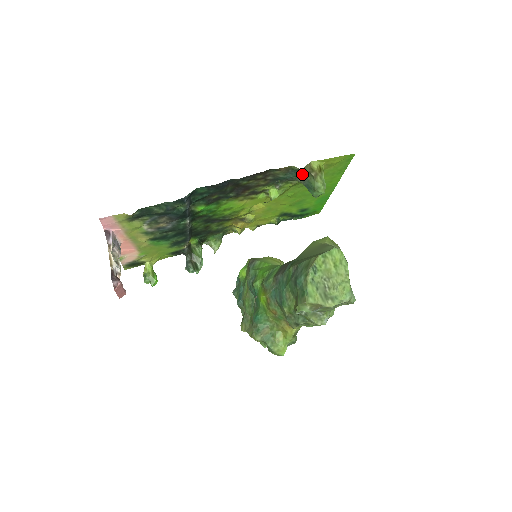
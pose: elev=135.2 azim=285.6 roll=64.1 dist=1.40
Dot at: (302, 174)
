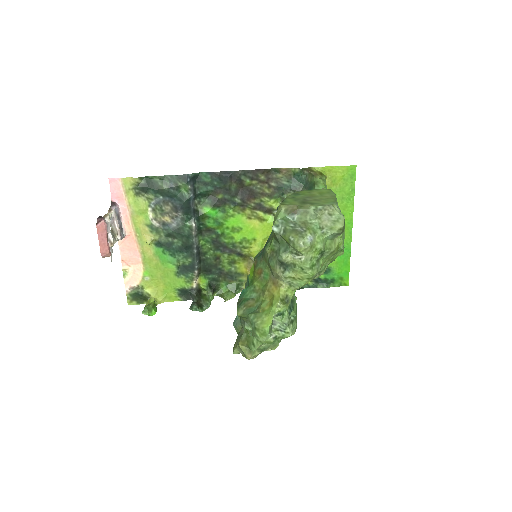
Dot at: (304, 180)
